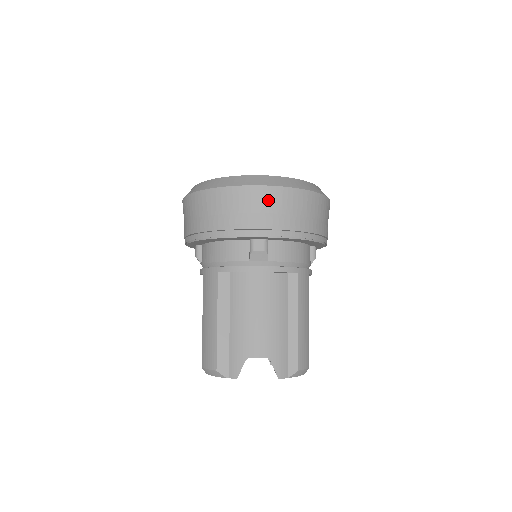
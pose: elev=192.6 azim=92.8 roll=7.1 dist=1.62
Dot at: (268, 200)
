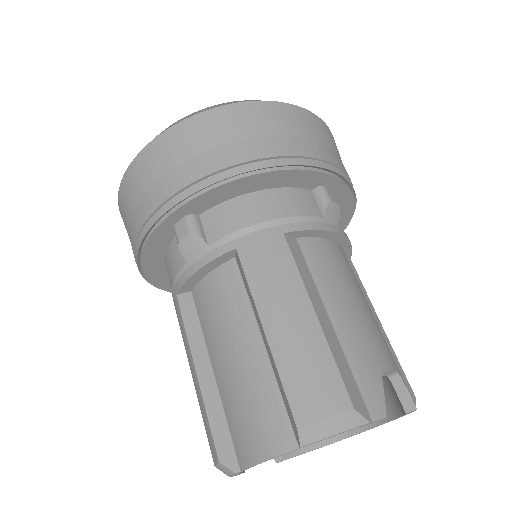
Dot at: (330, 138)
